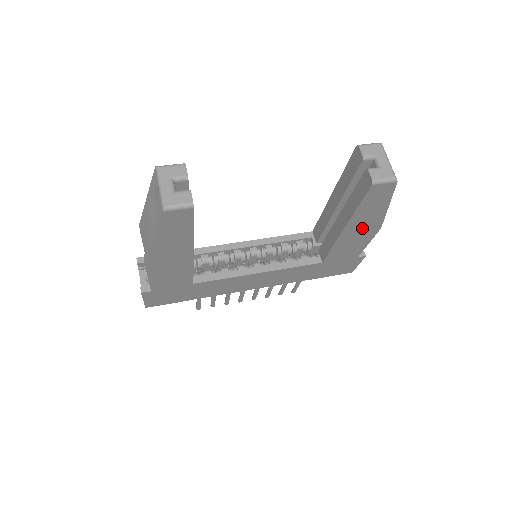
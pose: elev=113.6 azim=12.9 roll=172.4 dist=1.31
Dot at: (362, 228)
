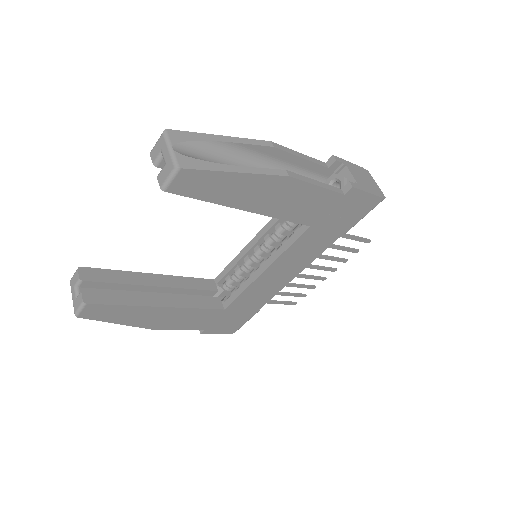
Dot at: (266, 194)
